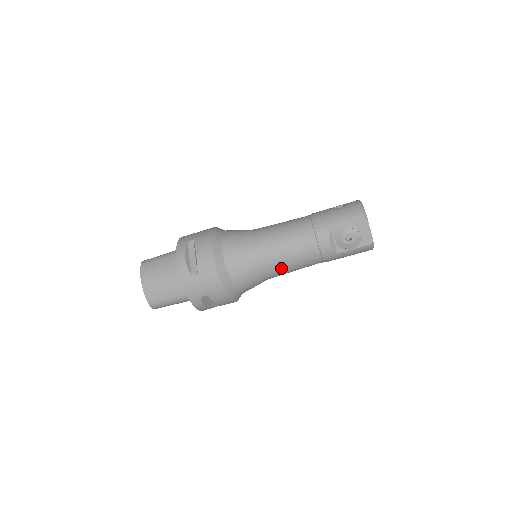
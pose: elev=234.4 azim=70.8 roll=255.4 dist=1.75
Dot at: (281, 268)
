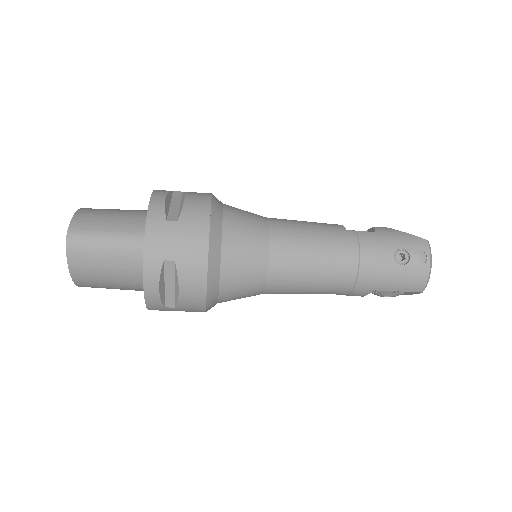
Dot at: occluded
